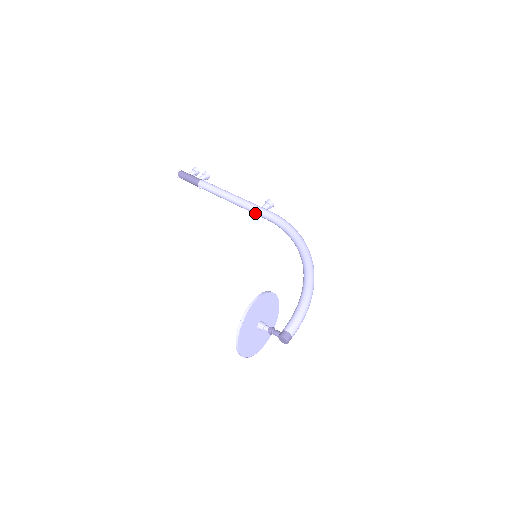
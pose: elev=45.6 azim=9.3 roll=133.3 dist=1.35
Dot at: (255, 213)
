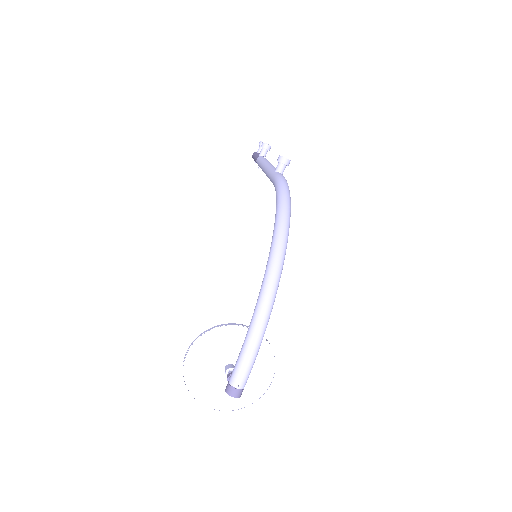
Dot at: occluded
